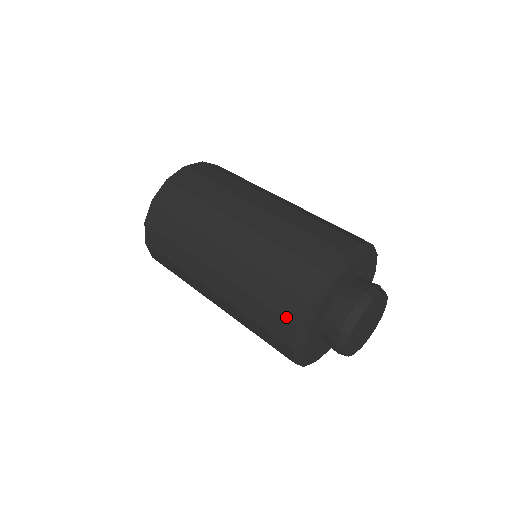
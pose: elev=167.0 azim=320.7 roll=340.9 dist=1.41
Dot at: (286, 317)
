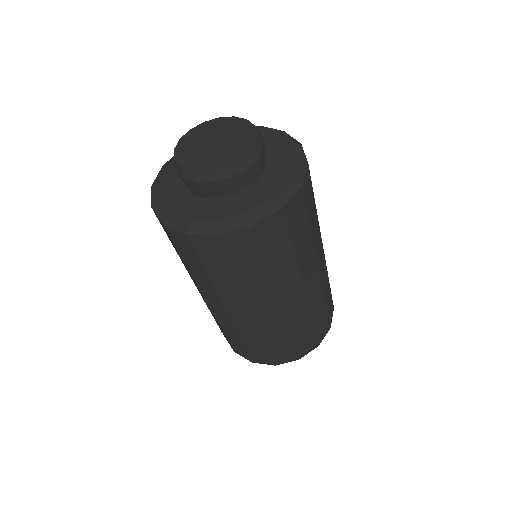
Dot at: (298, 353)
